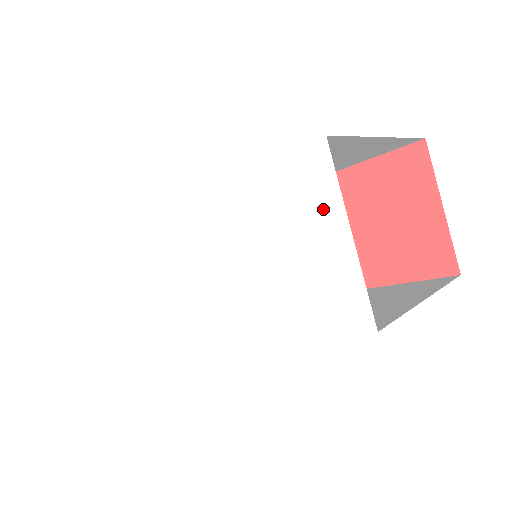
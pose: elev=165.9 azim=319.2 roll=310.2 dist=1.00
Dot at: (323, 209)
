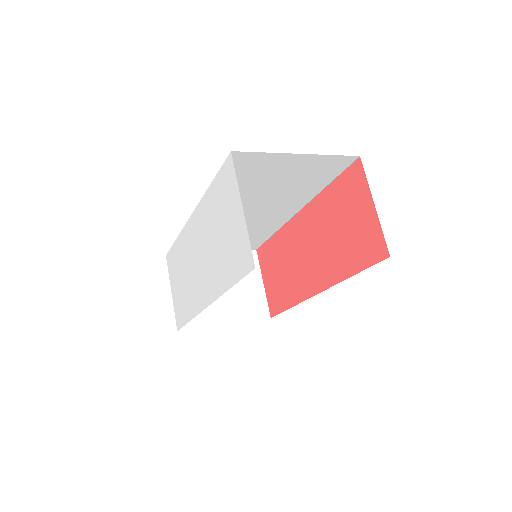
Dot at: (233, 196)
